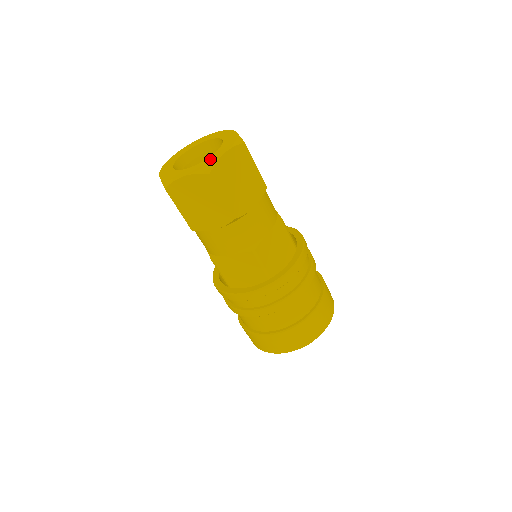
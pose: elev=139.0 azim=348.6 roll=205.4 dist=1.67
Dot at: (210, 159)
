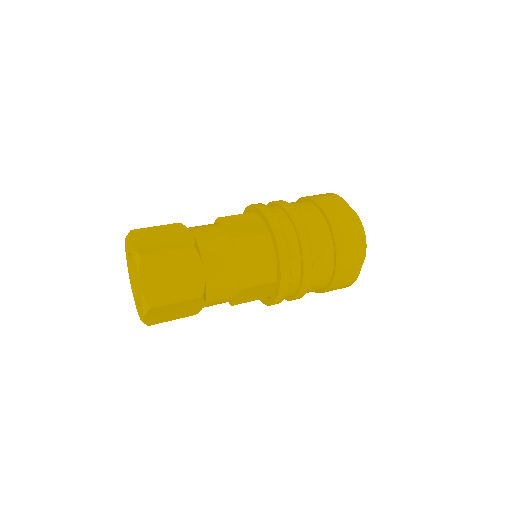
Dot at: (139, 294)
